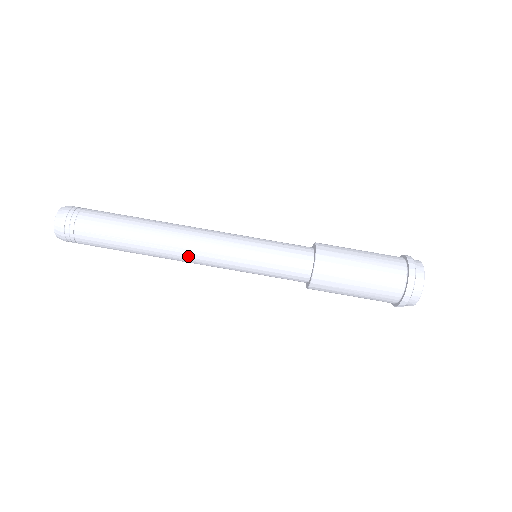
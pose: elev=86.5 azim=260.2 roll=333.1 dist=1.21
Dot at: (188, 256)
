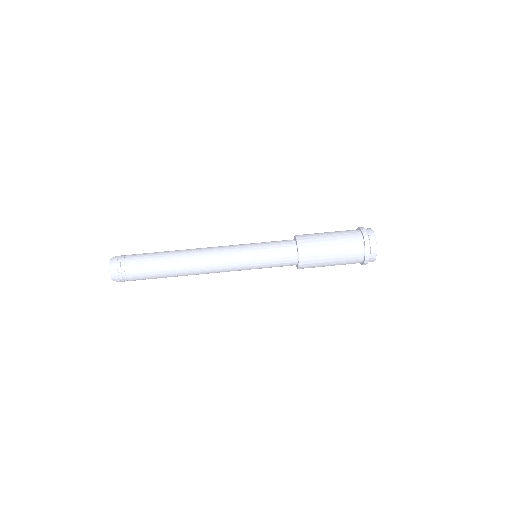
Dot at: (208, 263)
